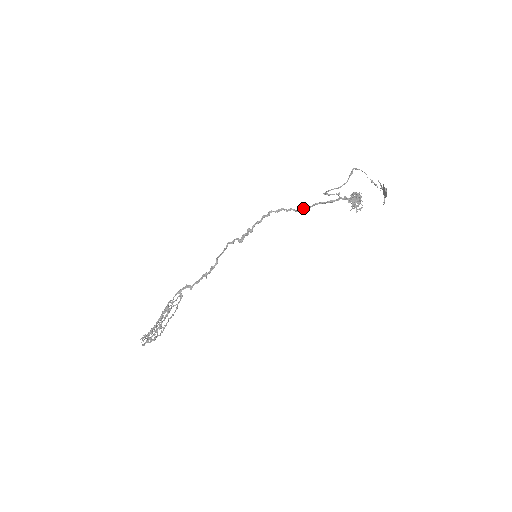
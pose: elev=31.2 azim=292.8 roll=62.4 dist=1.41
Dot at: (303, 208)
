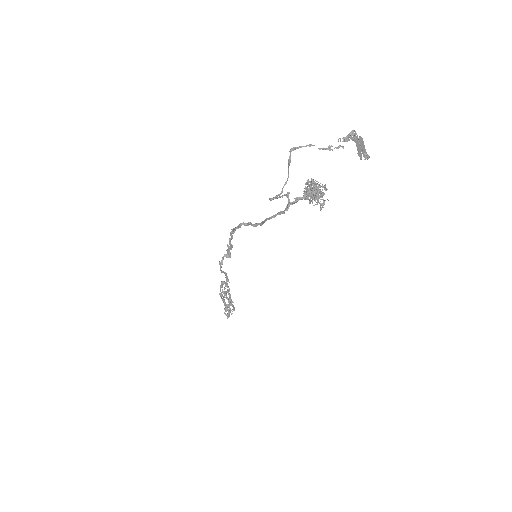
Dot at: (258, 223)
